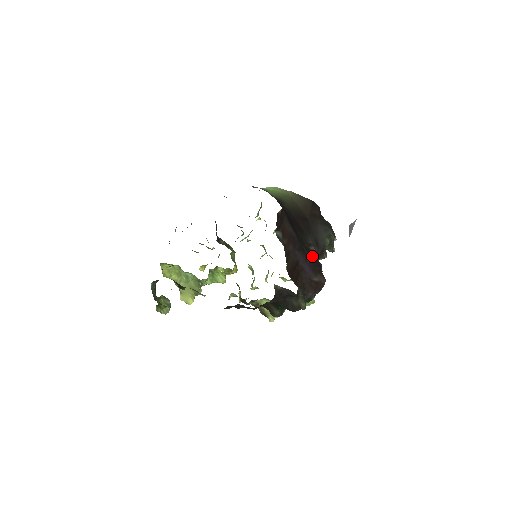
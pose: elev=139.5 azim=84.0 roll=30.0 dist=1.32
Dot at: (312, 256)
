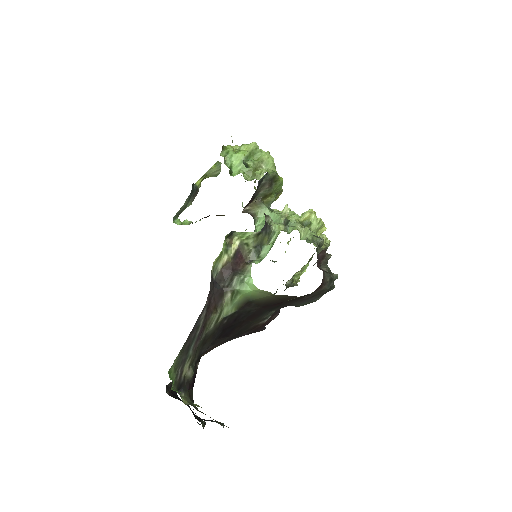
Dot at: (254, 329)
